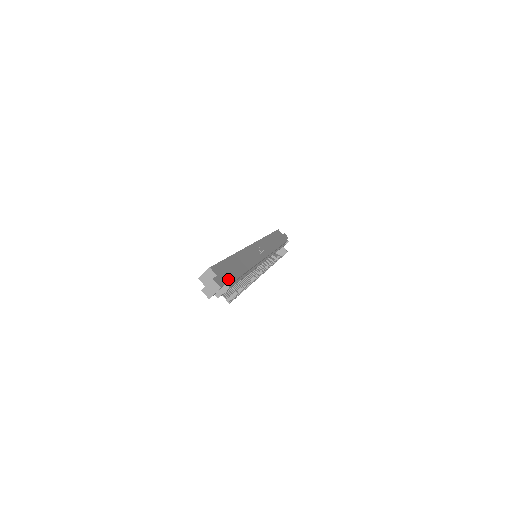
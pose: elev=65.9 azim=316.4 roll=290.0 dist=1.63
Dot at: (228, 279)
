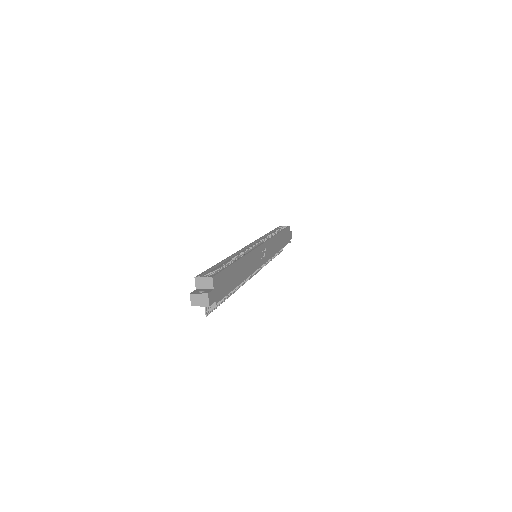
Dot at: (221, 294)
